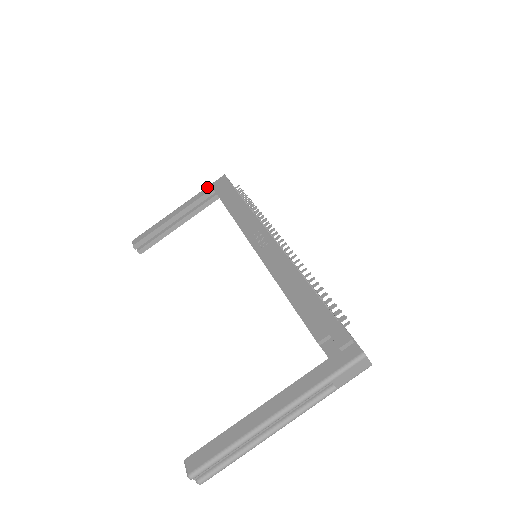
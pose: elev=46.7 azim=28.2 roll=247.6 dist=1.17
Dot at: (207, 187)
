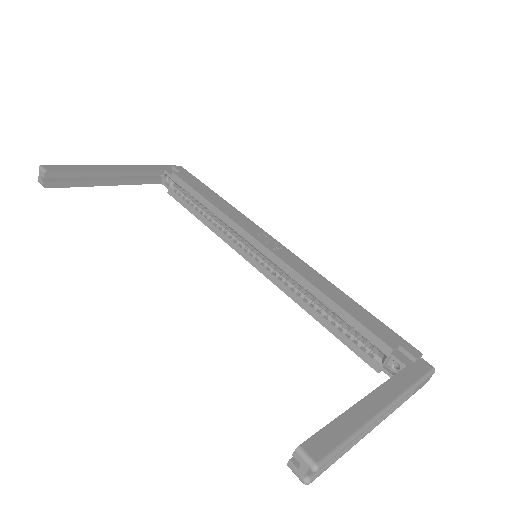
Dot at: (155, 165)
